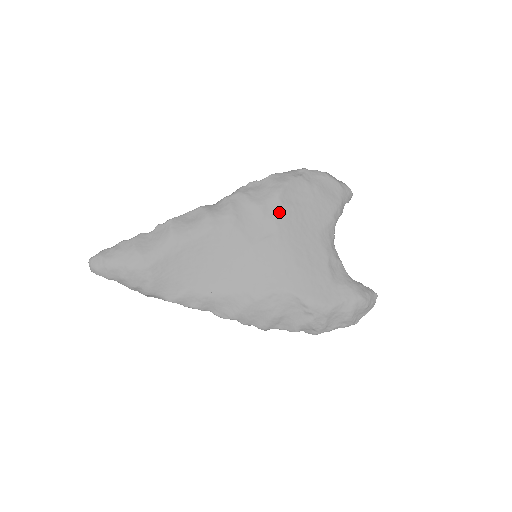
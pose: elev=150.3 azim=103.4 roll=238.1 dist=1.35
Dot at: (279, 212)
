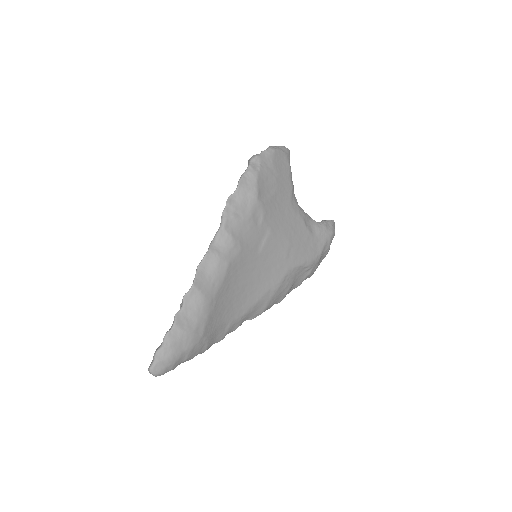
Dot at: (264, 213)
